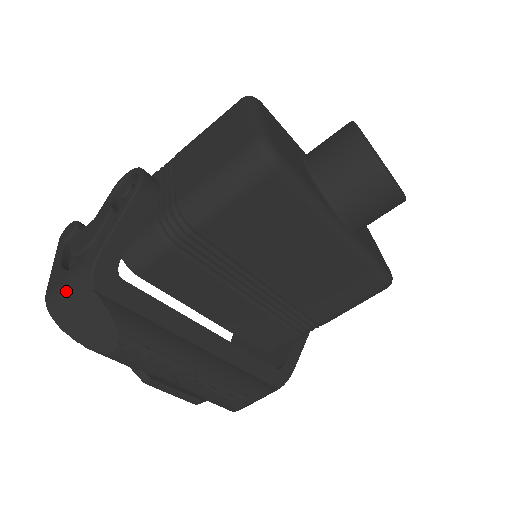
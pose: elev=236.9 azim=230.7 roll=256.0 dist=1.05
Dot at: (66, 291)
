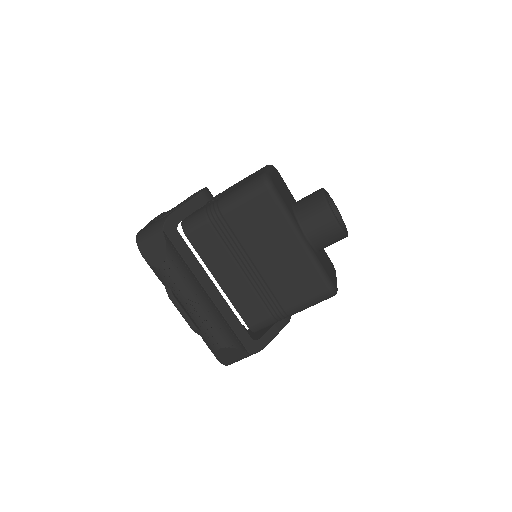
Dot at: (149, 229)
